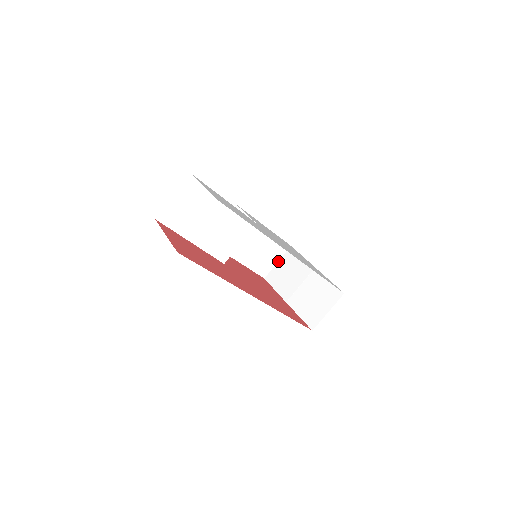
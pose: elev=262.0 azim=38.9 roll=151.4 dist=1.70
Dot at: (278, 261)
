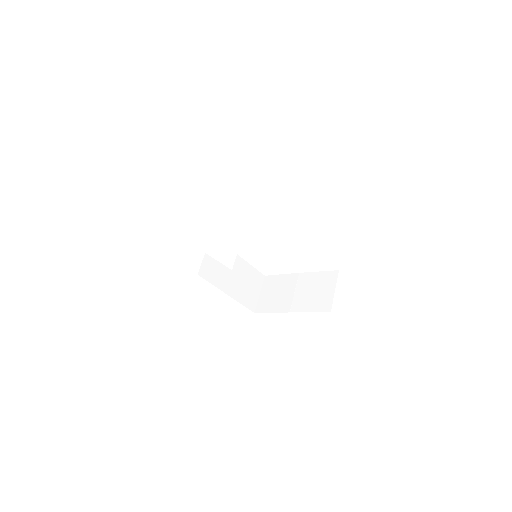
Dot at: (260, 293)
